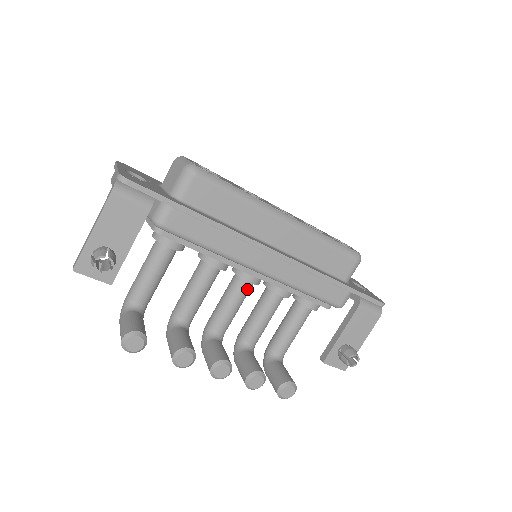
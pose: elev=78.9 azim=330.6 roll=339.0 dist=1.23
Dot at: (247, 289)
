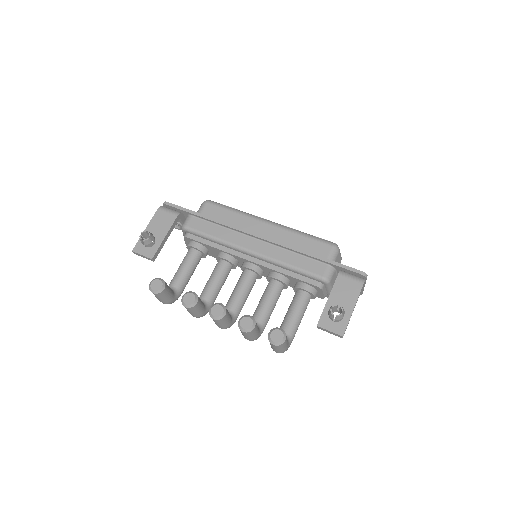
Dot at: (250, 277)
